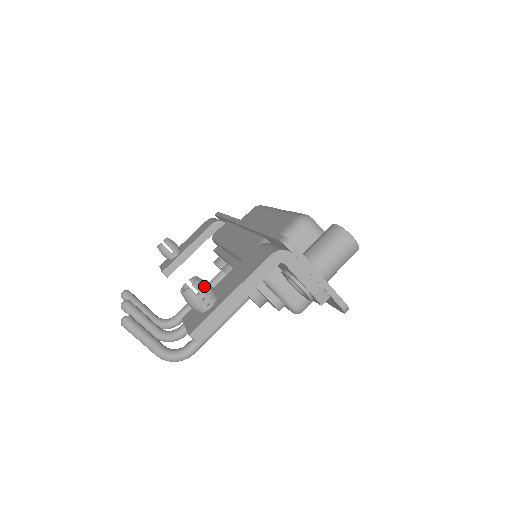
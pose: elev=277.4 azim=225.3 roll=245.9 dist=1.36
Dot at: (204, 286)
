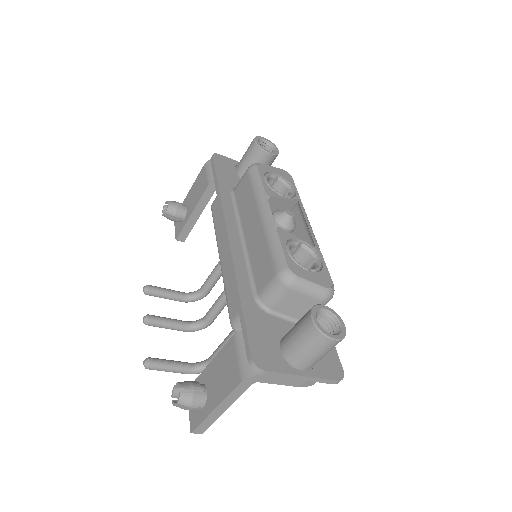
Dot at: (189, 399)
